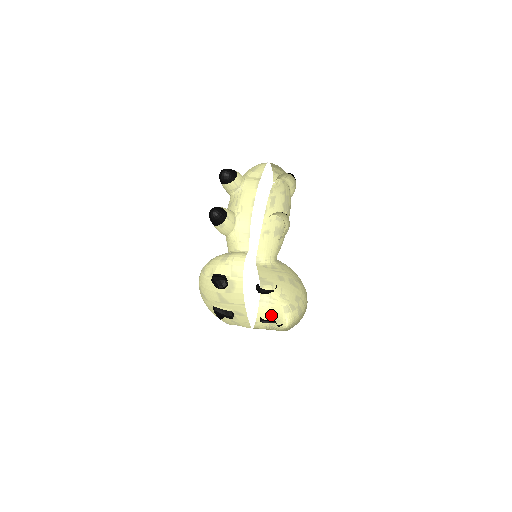
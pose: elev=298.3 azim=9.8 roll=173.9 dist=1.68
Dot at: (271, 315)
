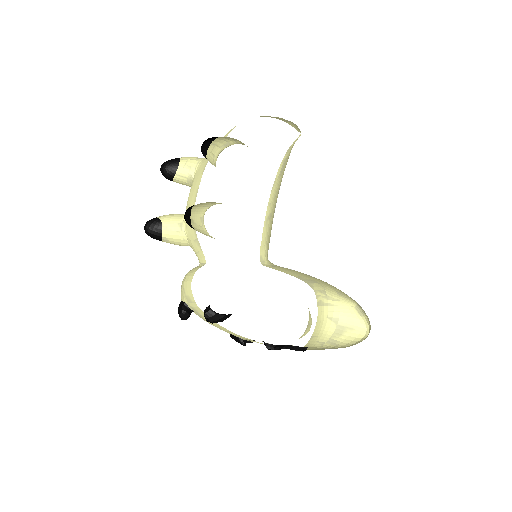
Dot at: (335, 323)
